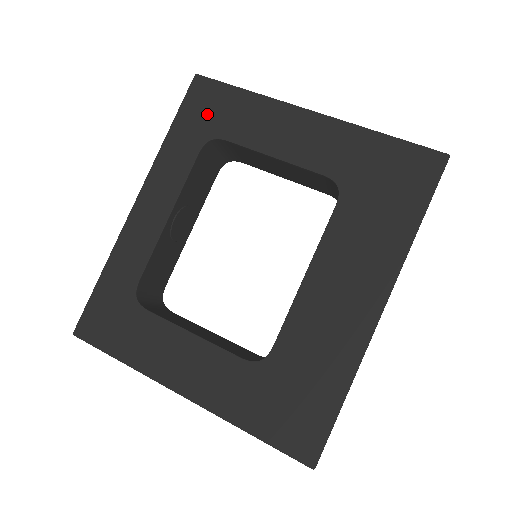
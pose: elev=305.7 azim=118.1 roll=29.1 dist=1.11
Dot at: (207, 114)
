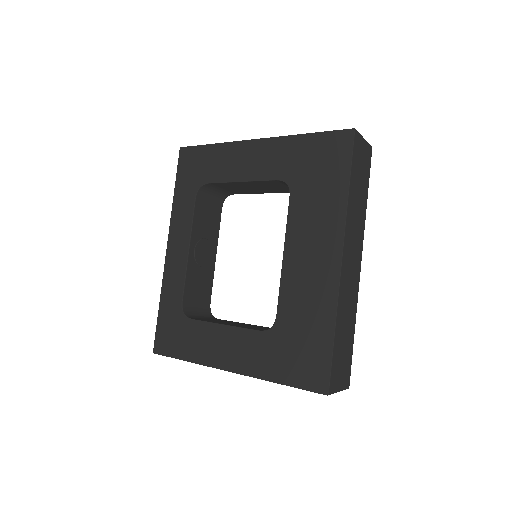
Dot at: (193, 171)
